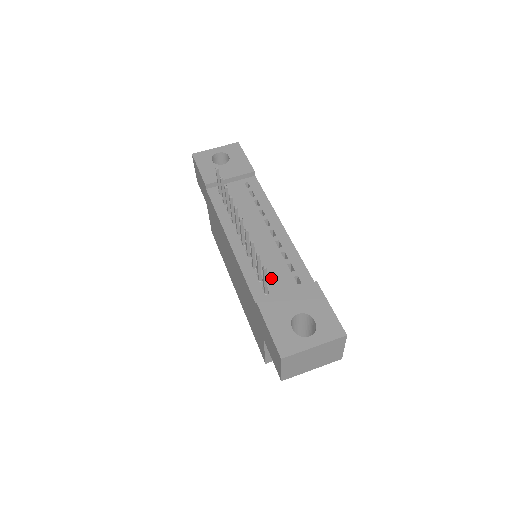
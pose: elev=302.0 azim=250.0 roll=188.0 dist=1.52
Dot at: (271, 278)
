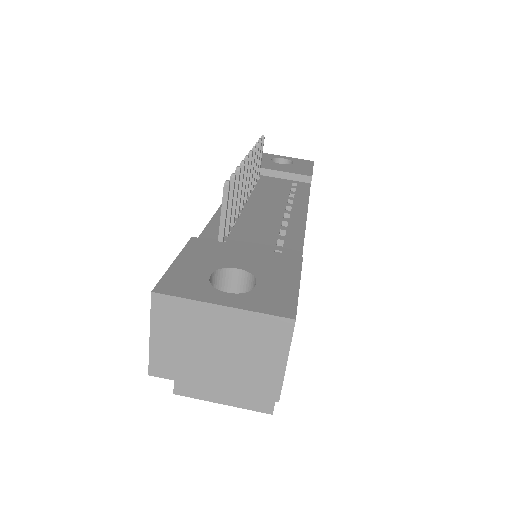
Dot at: (241, 239)
